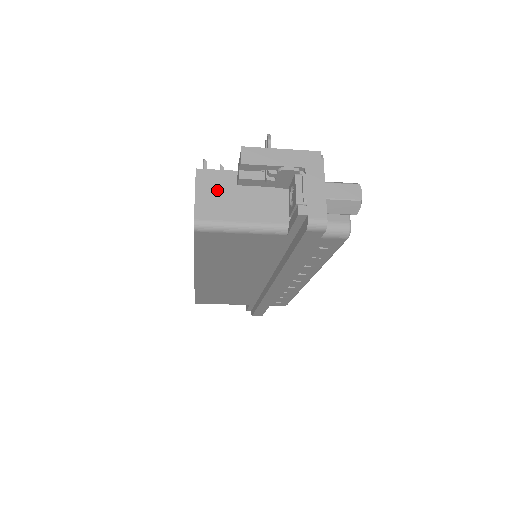
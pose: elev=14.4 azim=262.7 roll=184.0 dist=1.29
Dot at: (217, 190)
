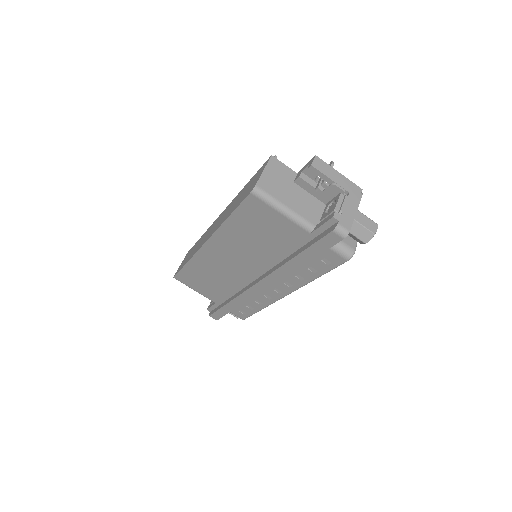
Dot at: (279, 176)
